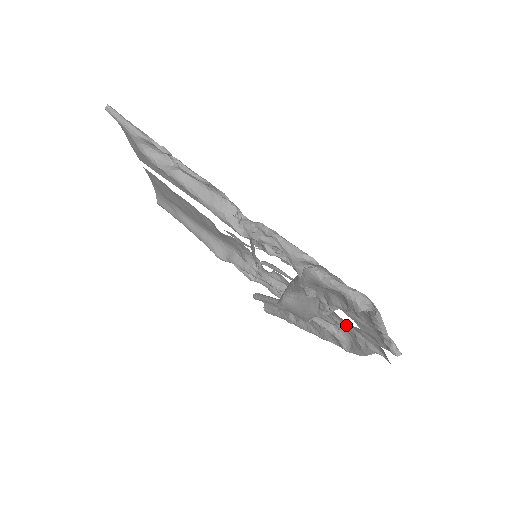
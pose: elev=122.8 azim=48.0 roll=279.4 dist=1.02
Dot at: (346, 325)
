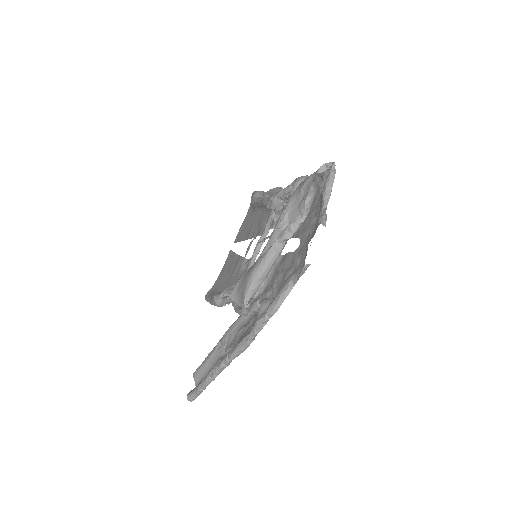
Dot at: (285, 270)
